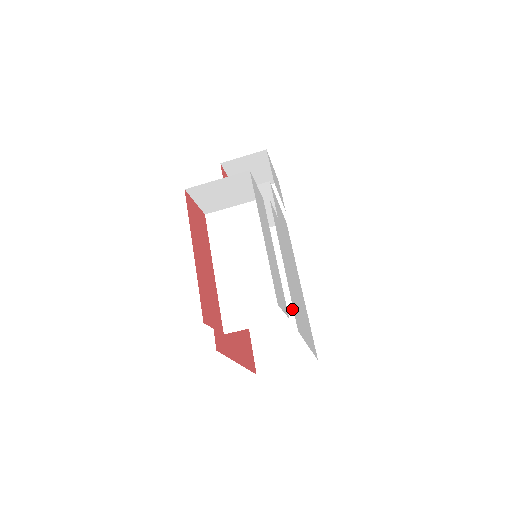
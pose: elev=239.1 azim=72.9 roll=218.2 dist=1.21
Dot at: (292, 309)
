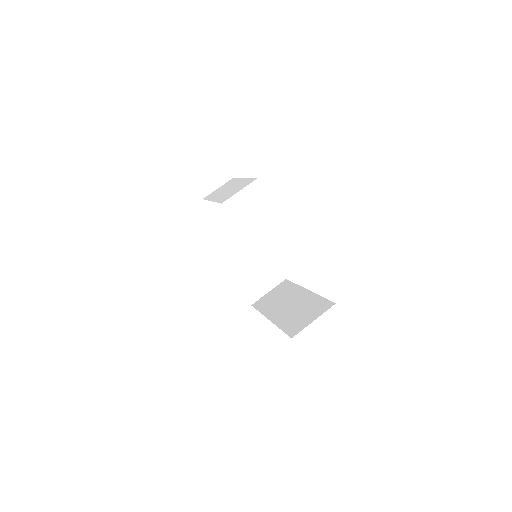
Dot at: (305, 300)
